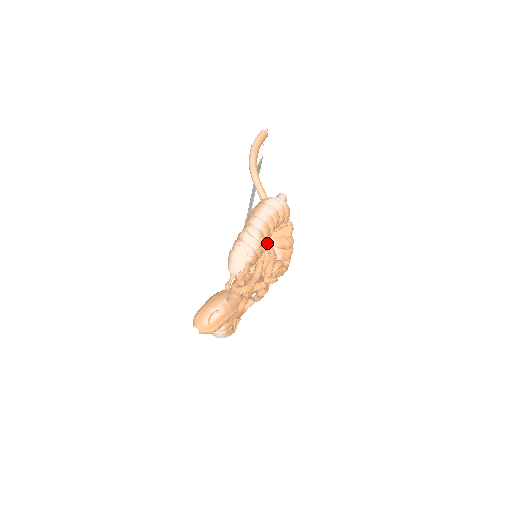
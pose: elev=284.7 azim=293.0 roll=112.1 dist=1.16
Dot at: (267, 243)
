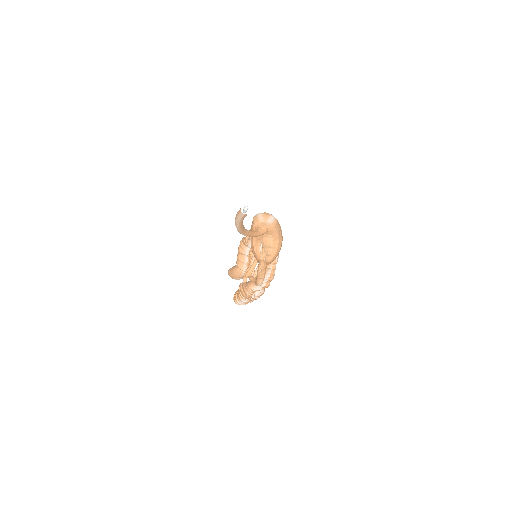
Dot at: occluded
